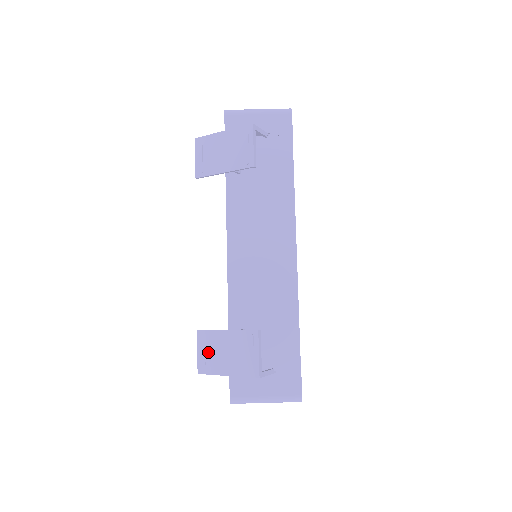
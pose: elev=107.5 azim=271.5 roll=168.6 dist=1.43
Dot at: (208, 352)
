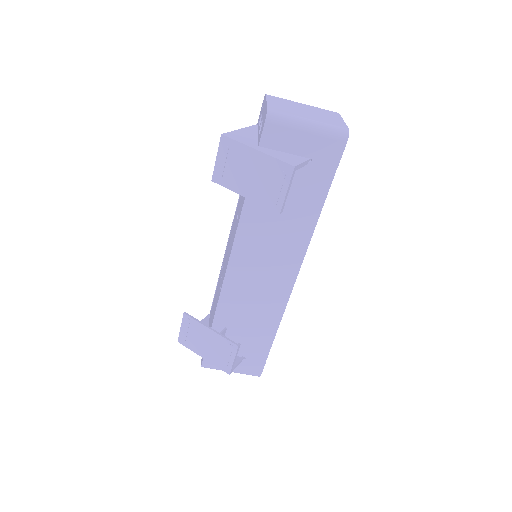
Dot at: (190, 334)
